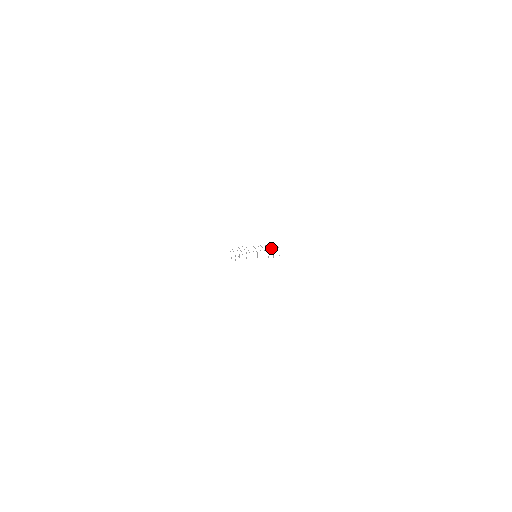
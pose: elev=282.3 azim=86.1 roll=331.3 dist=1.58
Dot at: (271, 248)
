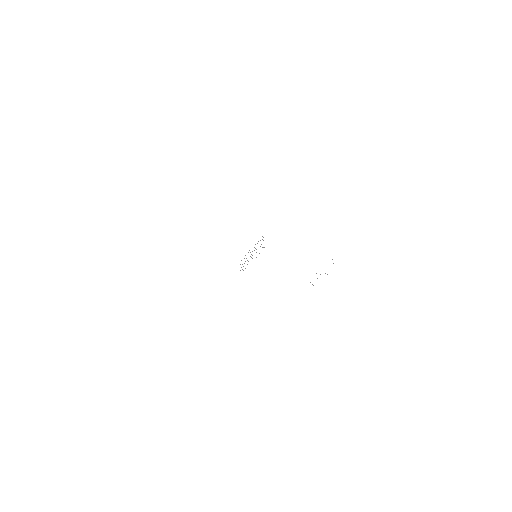
Dot at: occluded
